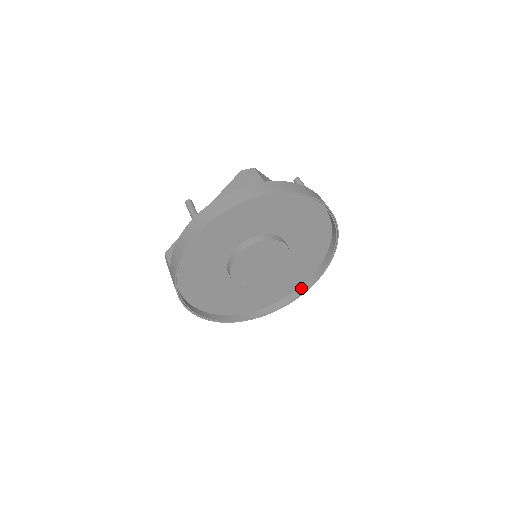
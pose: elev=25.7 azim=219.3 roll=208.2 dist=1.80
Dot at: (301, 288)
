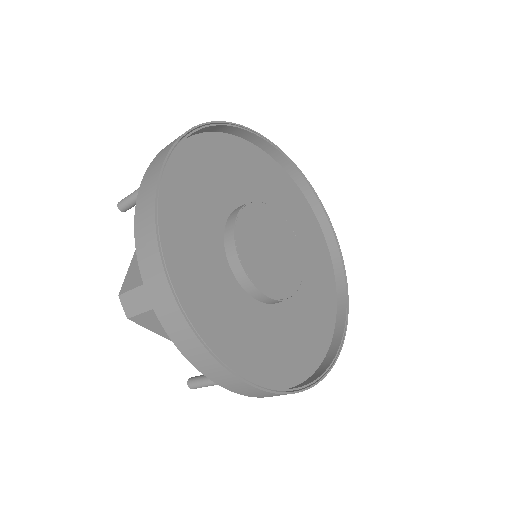
Dot at: (338, 317)
